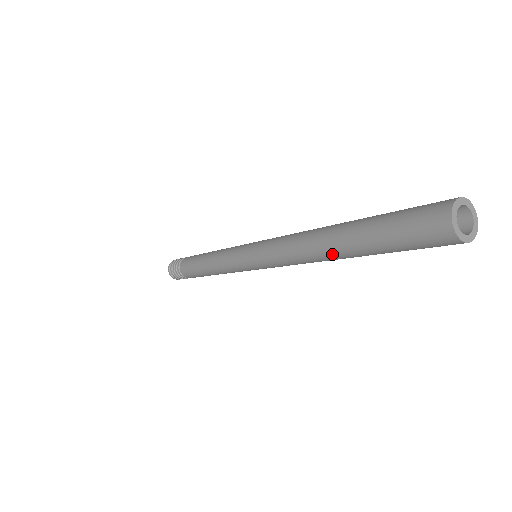
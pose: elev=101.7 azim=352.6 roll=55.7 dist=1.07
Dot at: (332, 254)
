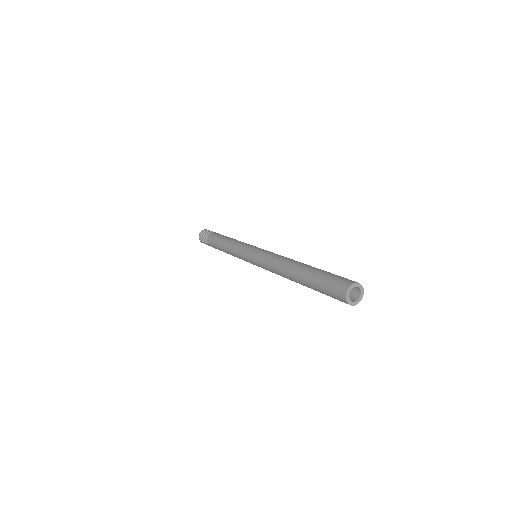
Dot at: (293, 272)
